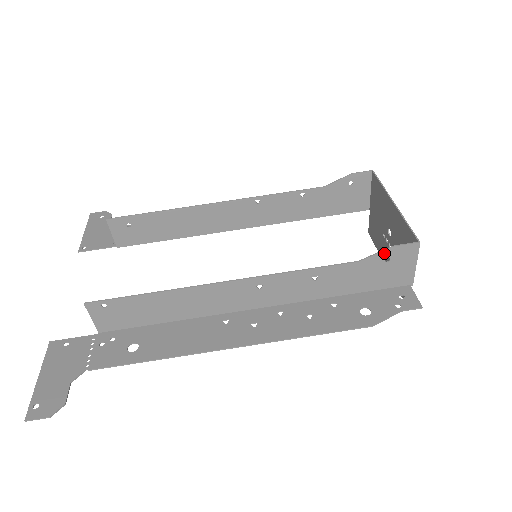
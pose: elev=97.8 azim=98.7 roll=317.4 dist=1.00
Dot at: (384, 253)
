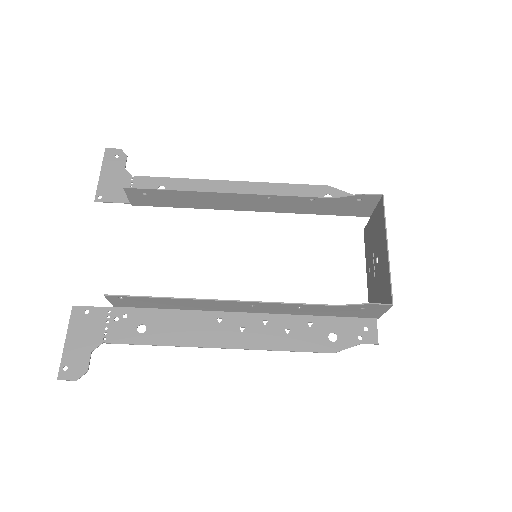
Dot at: (361, 305)
